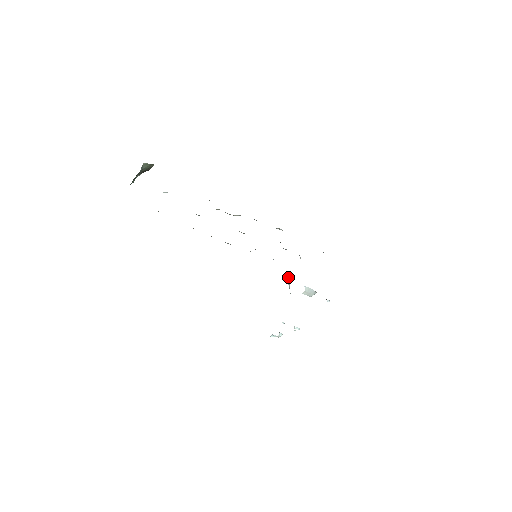
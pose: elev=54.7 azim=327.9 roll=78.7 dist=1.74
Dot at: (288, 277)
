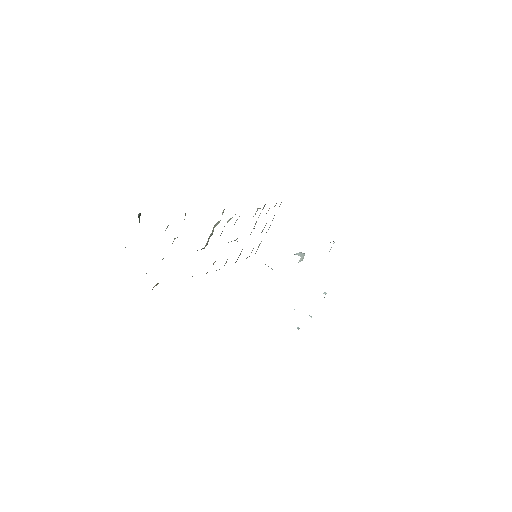
Dot at: occluded
